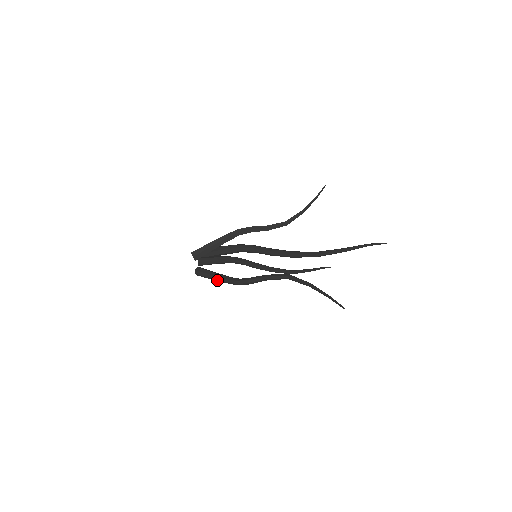
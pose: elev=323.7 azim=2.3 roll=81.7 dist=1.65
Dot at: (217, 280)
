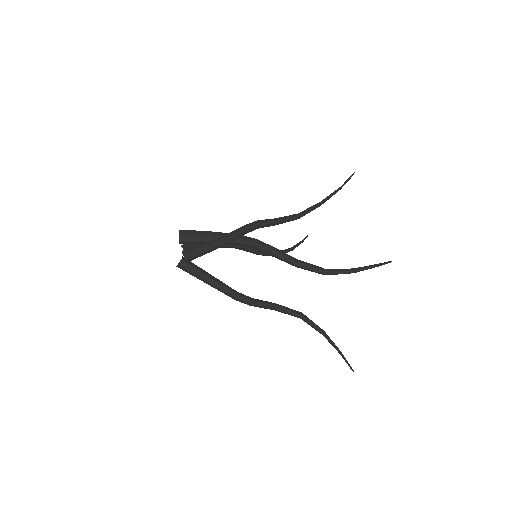
Dot at: (205, 282)
